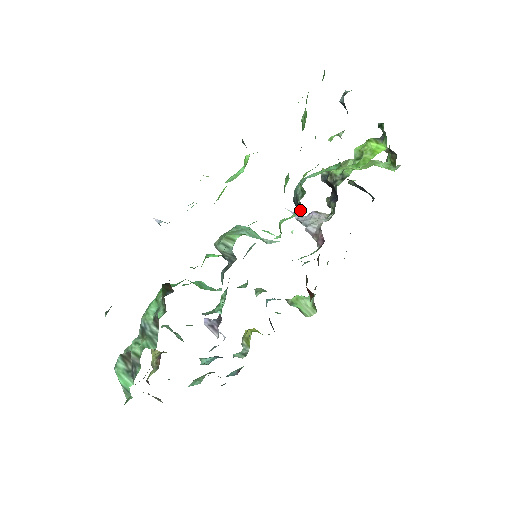
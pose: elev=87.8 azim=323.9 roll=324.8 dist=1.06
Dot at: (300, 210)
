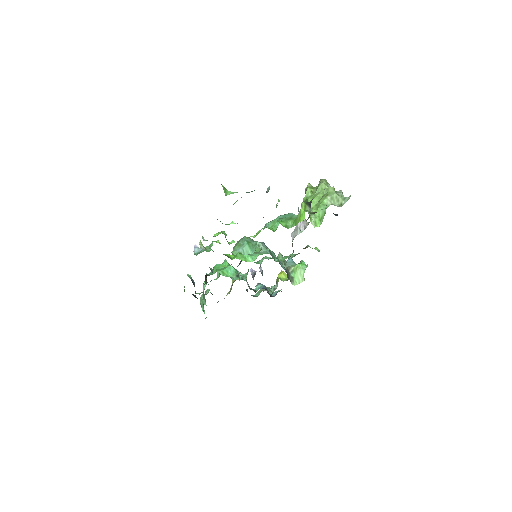
Dot at: occluded
